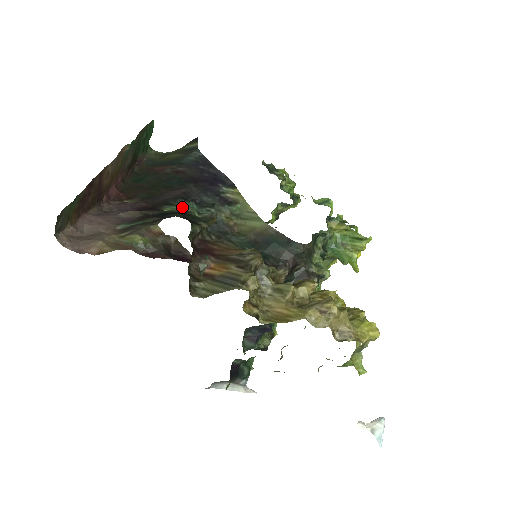
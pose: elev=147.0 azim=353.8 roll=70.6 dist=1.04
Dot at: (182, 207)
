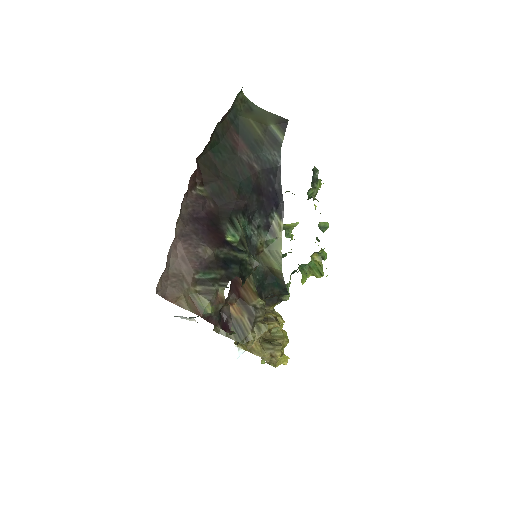
Dot at: (240, 236)
